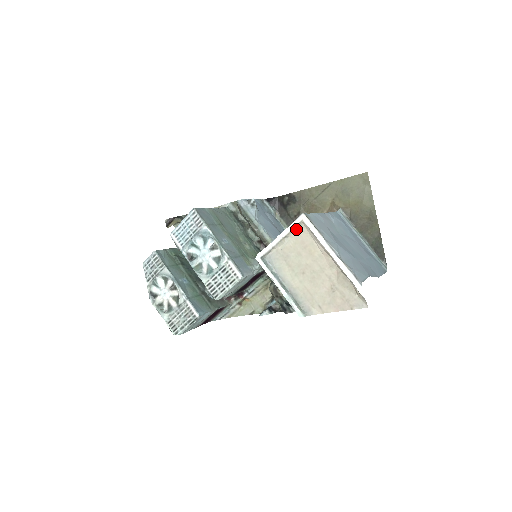
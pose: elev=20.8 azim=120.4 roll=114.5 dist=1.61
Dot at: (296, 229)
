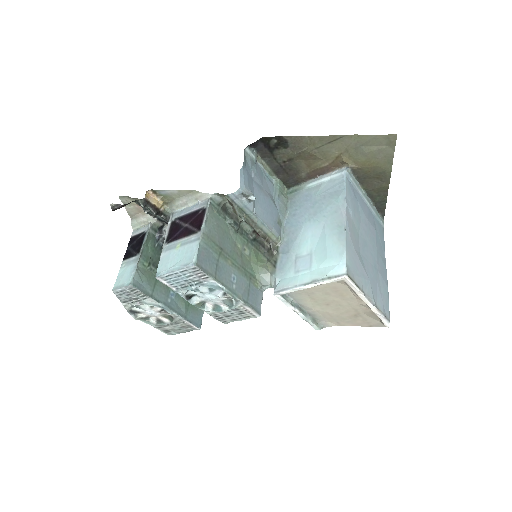
Dot at: (331, 281)
